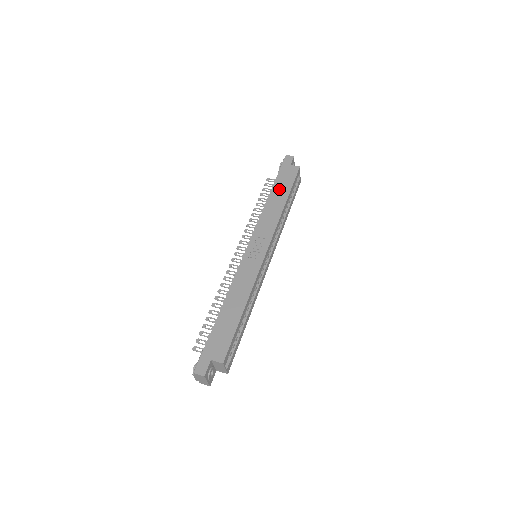
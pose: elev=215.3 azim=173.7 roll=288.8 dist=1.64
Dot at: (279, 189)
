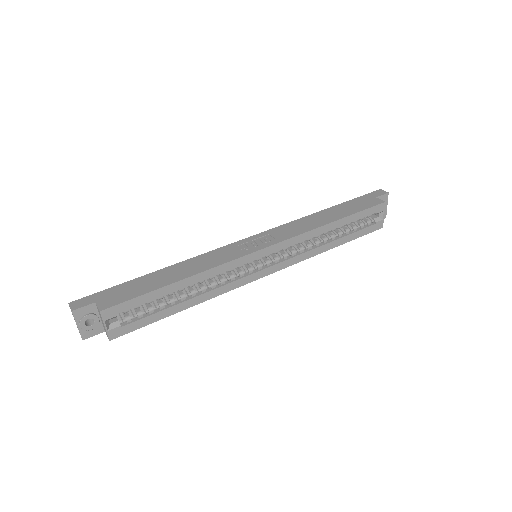
Dot at: (340, 209)
